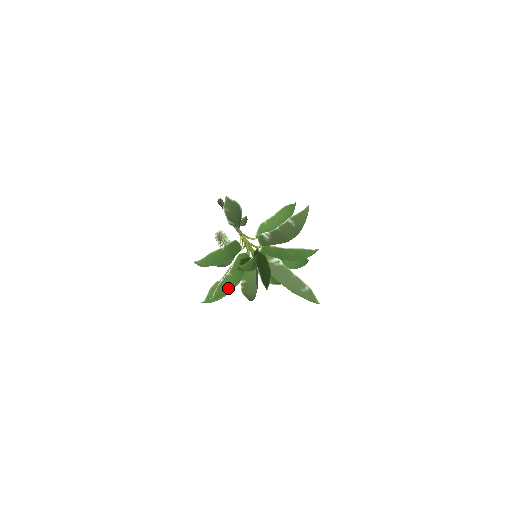
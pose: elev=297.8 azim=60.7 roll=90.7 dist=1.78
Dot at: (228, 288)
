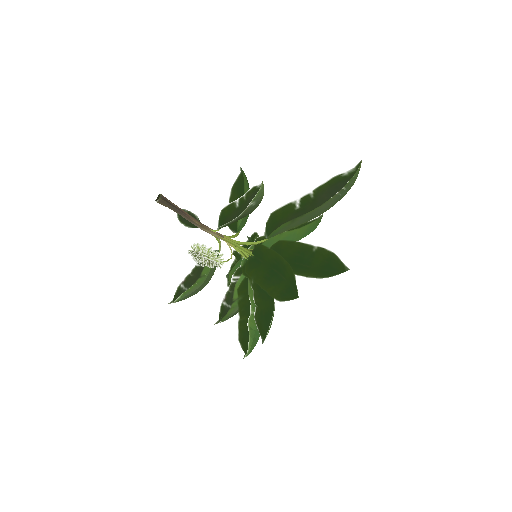
Dot at: occluded
